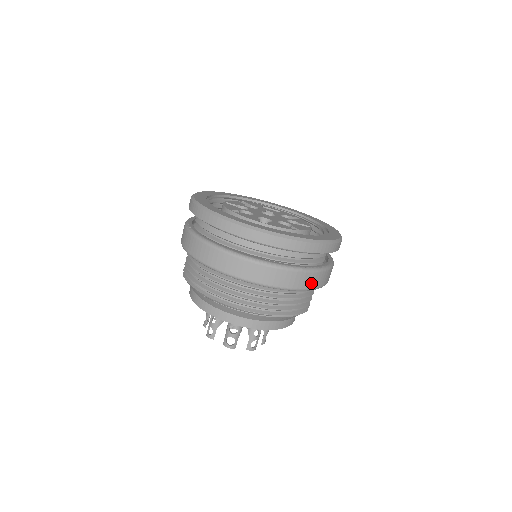
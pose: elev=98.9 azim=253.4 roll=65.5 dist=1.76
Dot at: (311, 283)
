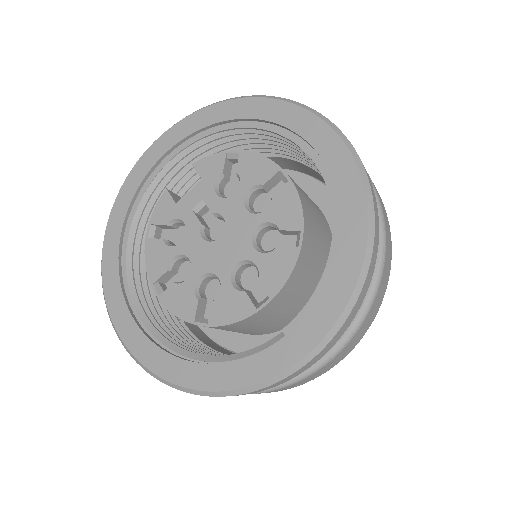
Dot at: (389, 257)
